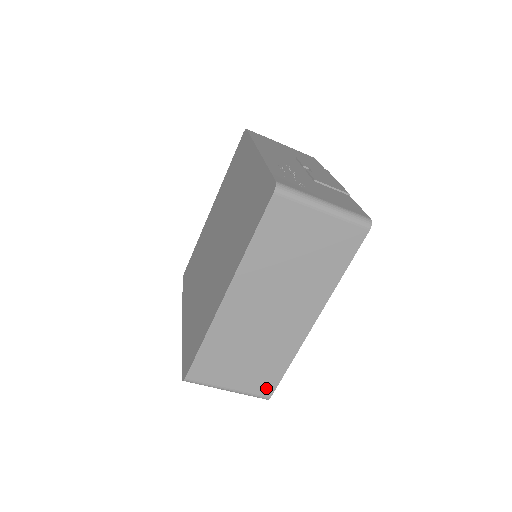
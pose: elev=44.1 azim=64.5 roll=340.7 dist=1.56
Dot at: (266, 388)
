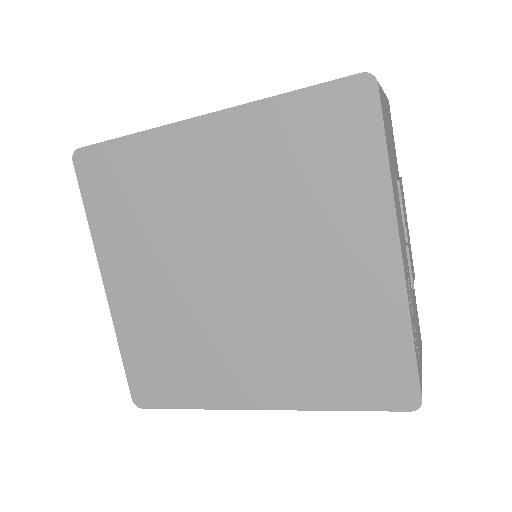
Dot at: occluded
